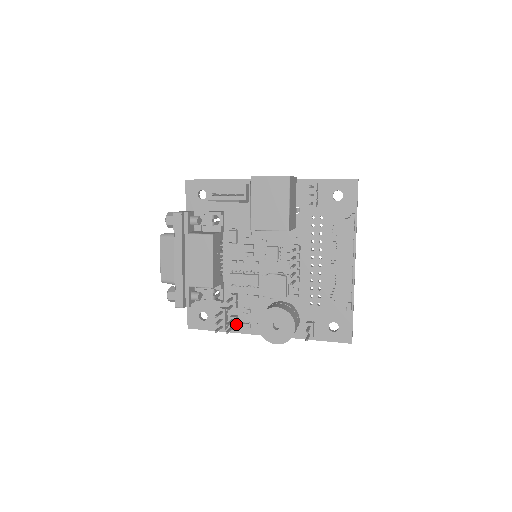
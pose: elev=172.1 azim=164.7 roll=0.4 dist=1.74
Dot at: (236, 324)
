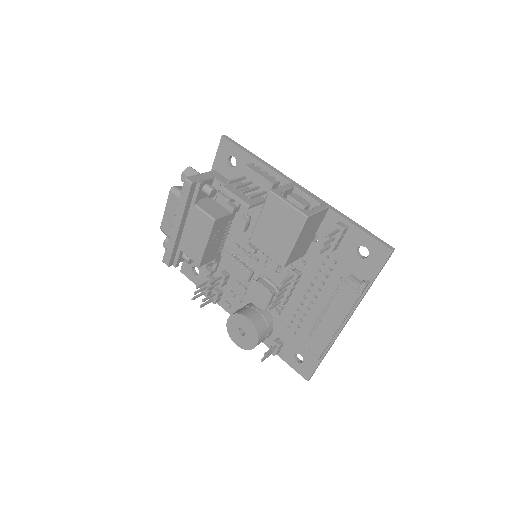
Dot at: (217, 298)
